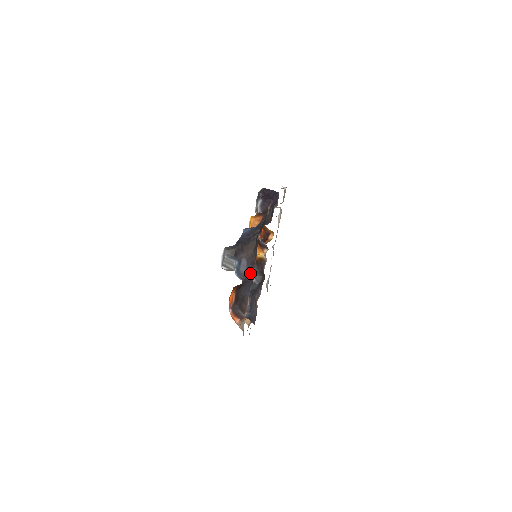
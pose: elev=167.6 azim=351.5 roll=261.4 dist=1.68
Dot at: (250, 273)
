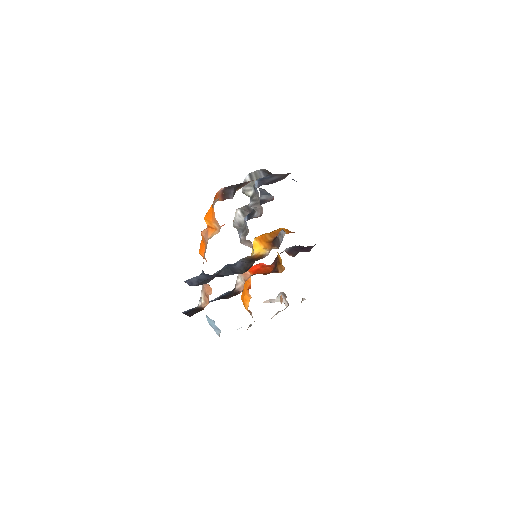
Dot at: (275, 181)
